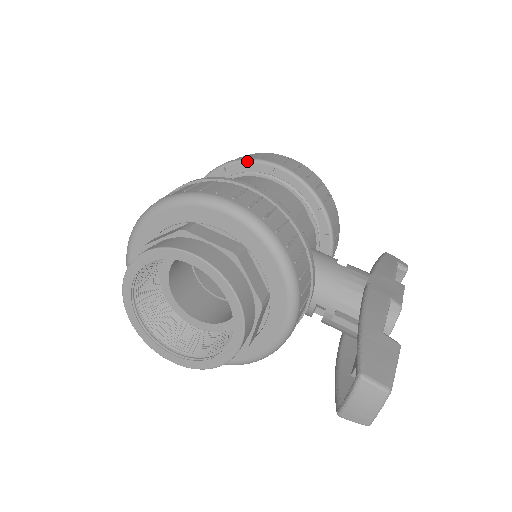
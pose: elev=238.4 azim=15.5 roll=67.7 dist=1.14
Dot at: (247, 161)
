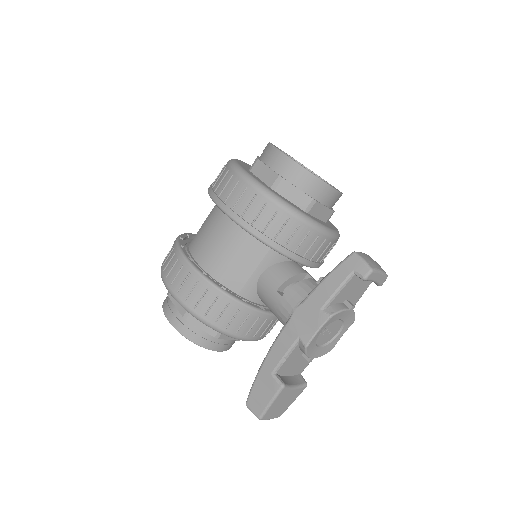
Dot at: (210, 197)
